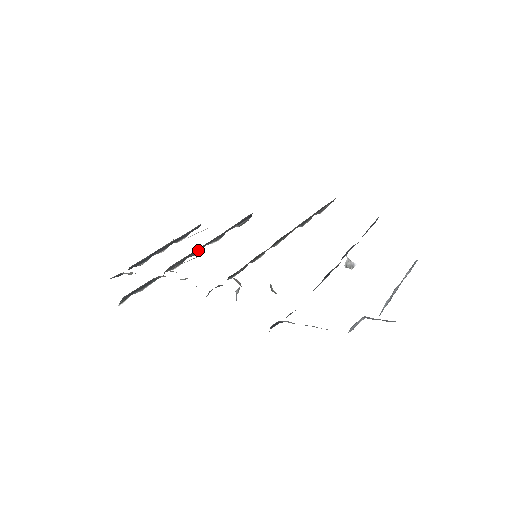
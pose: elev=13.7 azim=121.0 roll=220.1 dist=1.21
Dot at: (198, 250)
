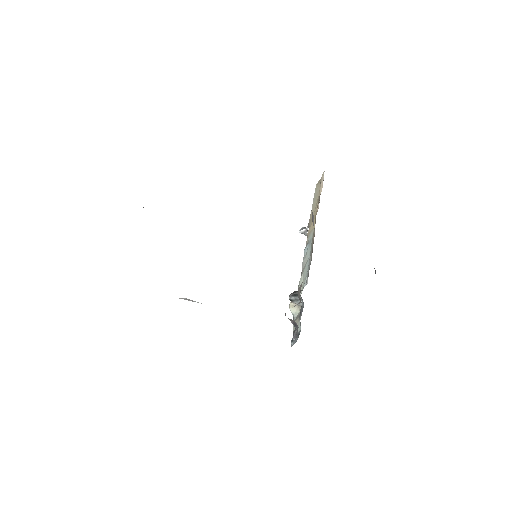
Dot at: occluded
